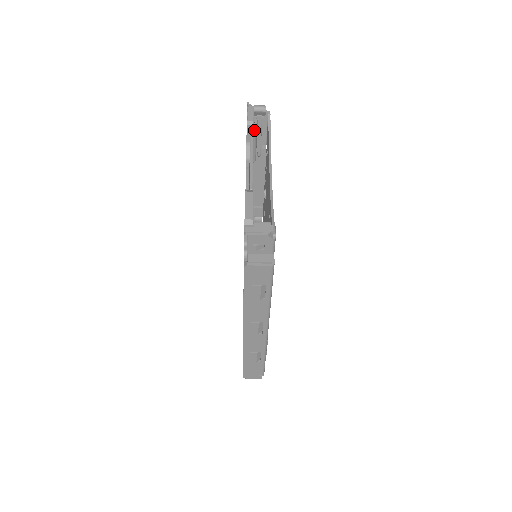
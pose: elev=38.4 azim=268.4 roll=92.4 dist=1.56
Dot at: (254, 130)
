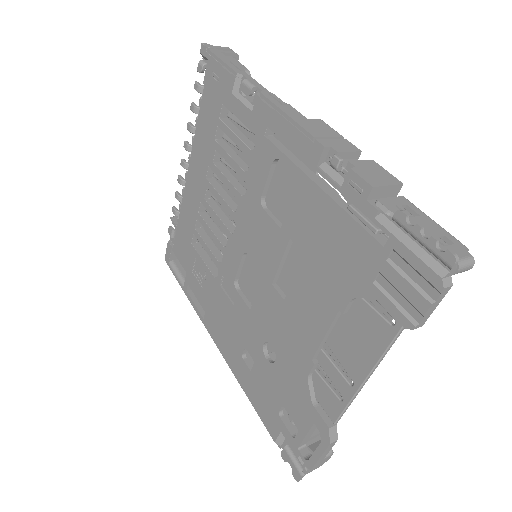
Dot at: occluded
